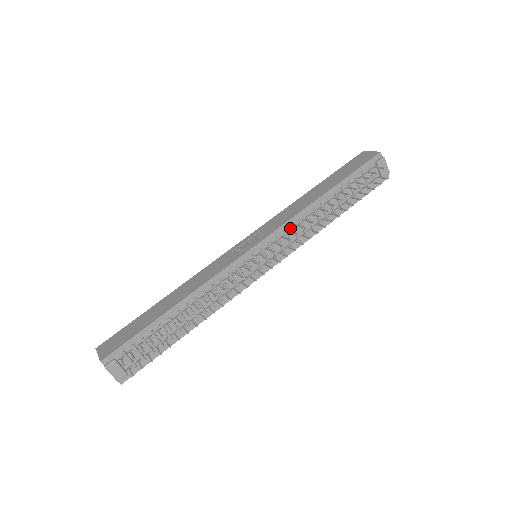
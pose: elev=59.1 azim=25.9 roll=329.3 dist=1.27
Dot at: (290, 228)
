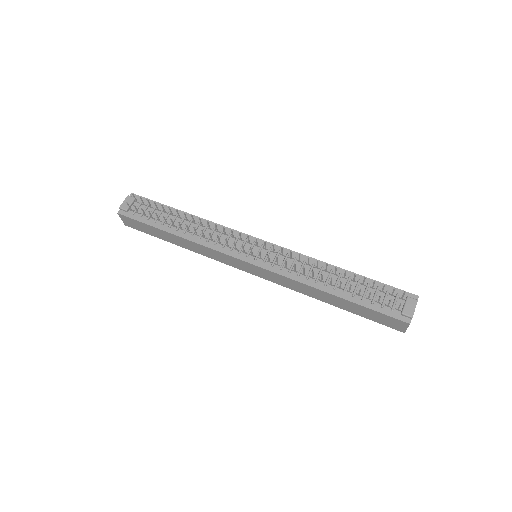
Dot at: (294, 258)
